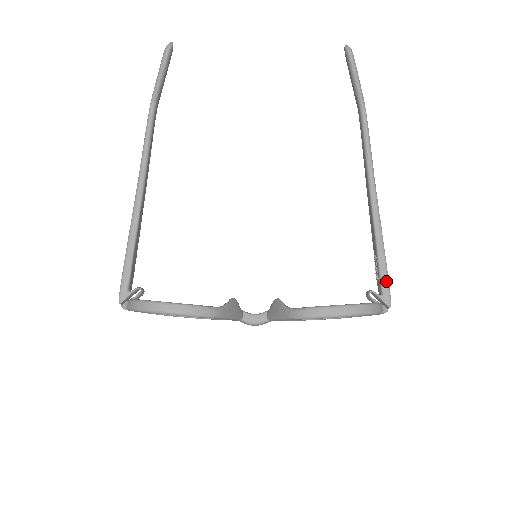
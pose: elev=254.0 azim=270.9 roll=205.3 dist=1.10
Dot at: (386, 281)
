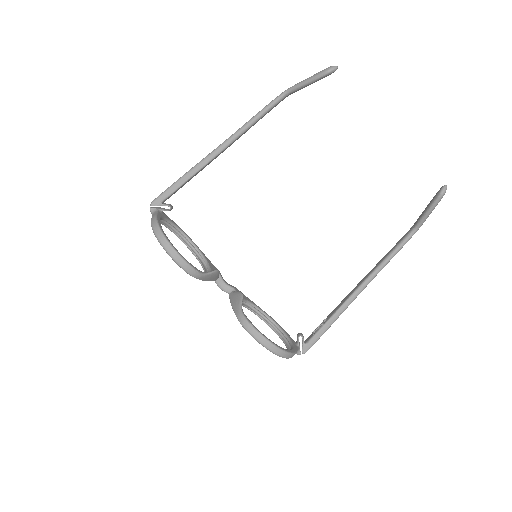
Dot at: (316, 340)
